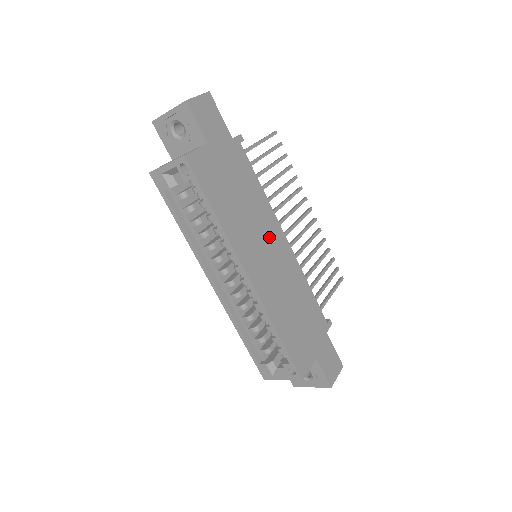
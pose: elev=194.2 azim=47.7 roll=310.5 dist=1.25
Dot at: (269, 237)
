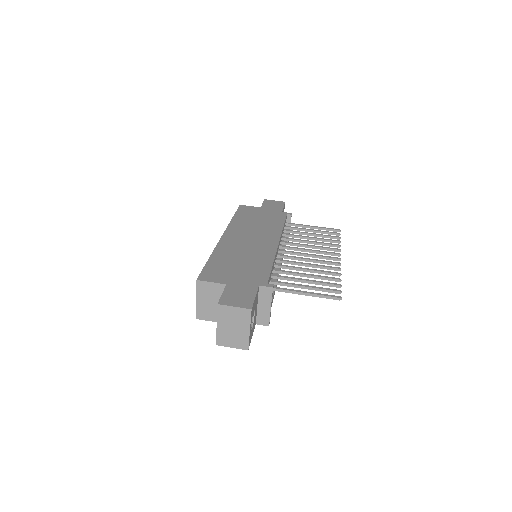
Dot at: (262, 236)
